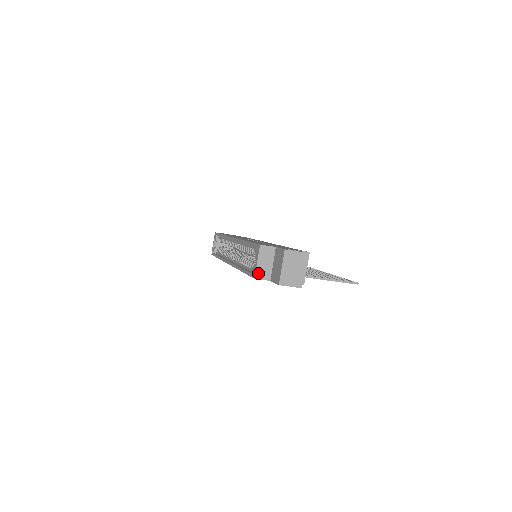
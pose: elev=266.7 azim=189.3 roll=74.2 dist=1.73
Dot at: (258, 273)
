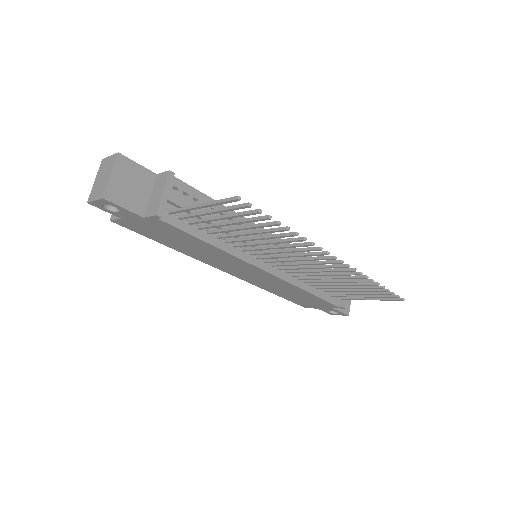
Dot at: occluded
